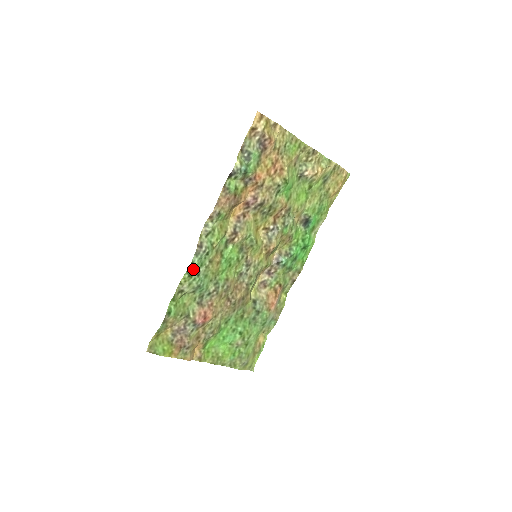
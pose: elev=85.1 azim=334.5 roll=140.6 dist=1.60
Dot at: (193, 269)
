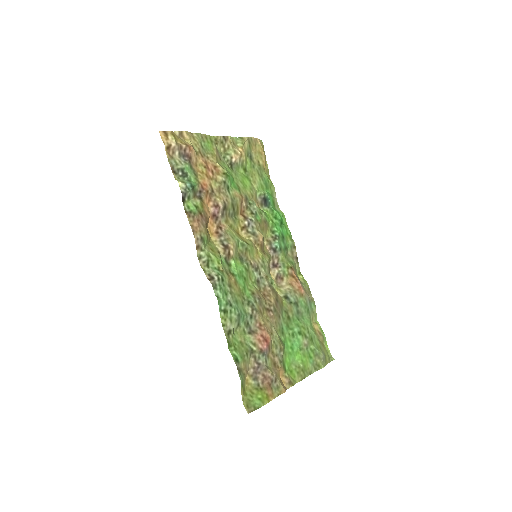
Dot at: (223, 303)
